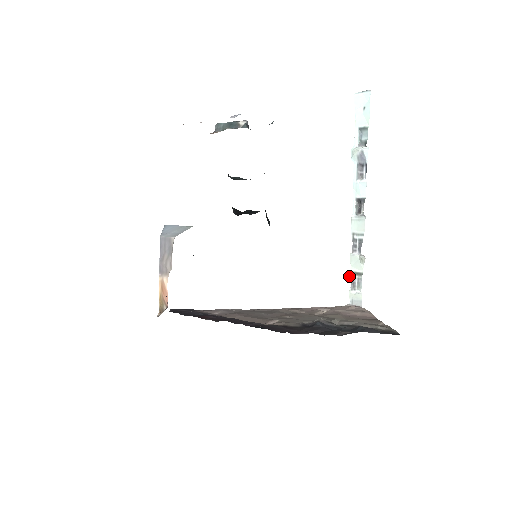
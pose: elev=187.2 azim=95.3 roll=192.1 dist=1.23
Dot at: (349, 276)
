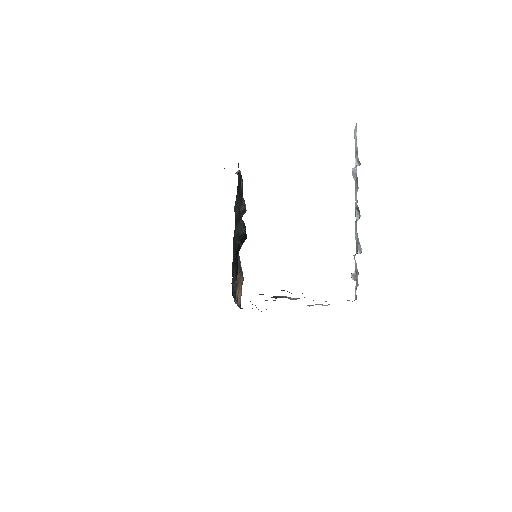
Dot at: (353, 275)
